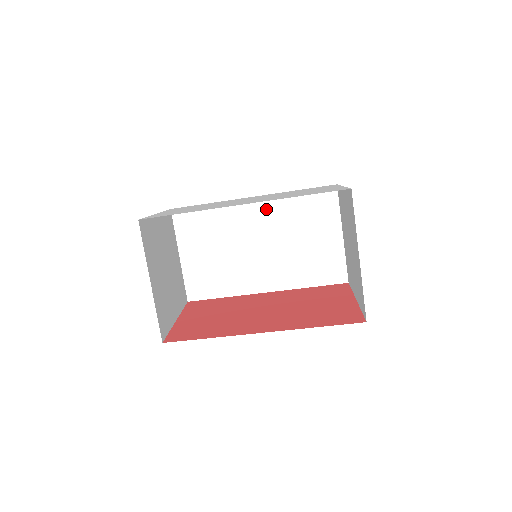
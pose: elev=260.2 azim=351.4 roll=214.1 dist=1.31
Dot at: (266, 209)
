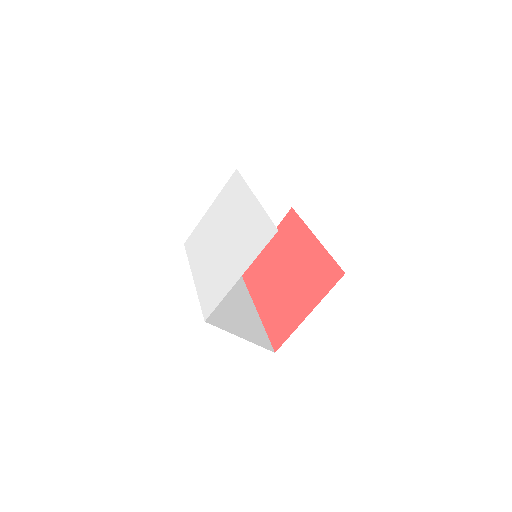
Dot at: occluded
